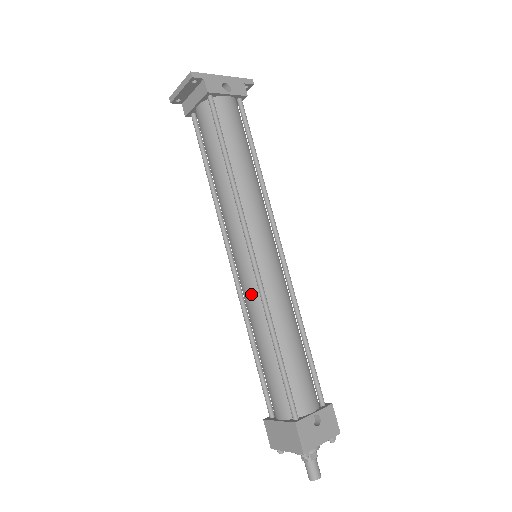
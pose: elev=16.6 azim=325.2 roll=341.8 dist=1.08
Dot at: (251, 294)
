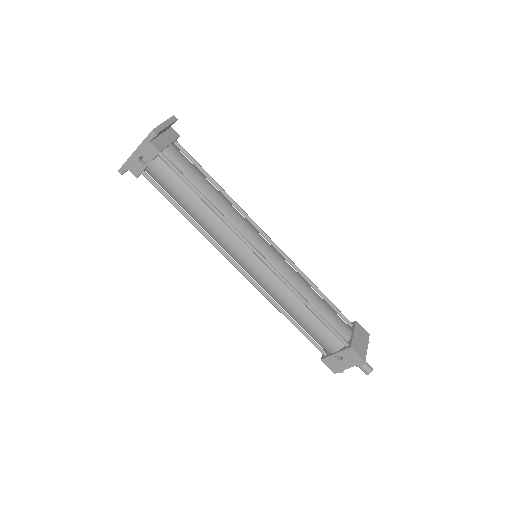
Dot at: occluded
